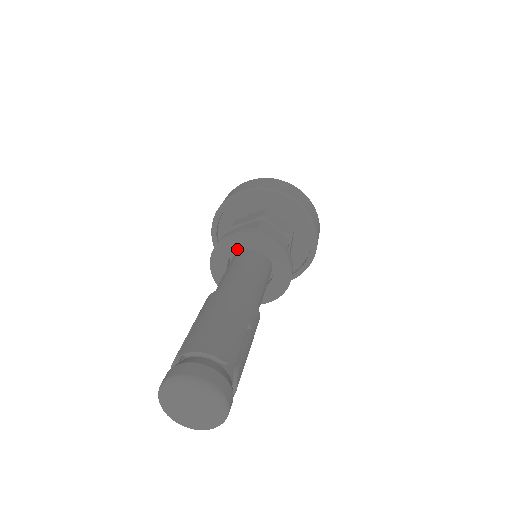
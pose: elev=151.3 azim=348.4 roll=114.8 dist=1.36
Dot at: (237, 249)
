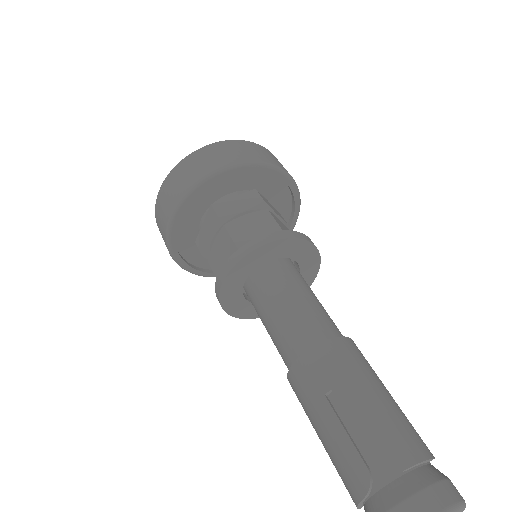
Dot at: (266, 260)
